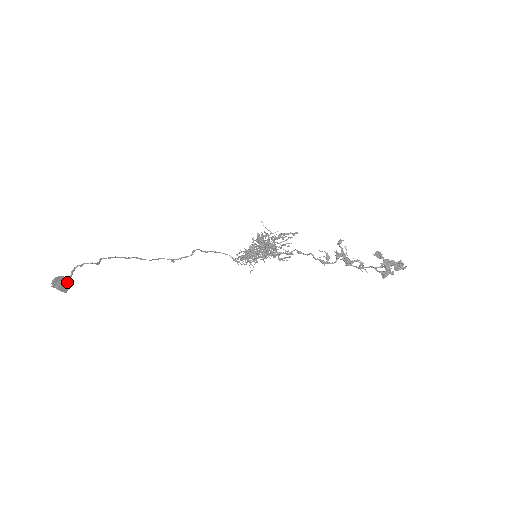
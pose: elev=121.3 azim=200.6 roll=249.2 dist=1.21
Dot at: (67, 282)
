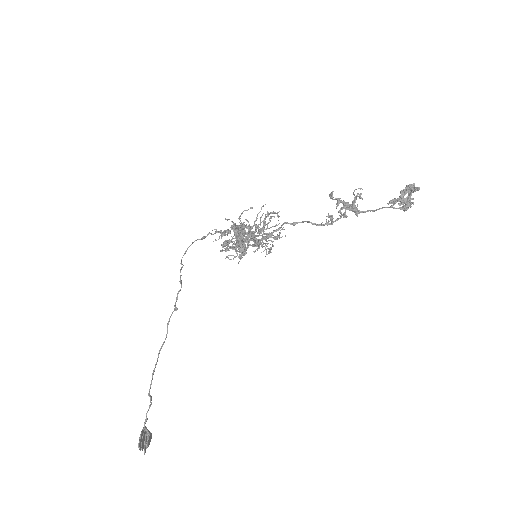
Dot at: (148, 435)
